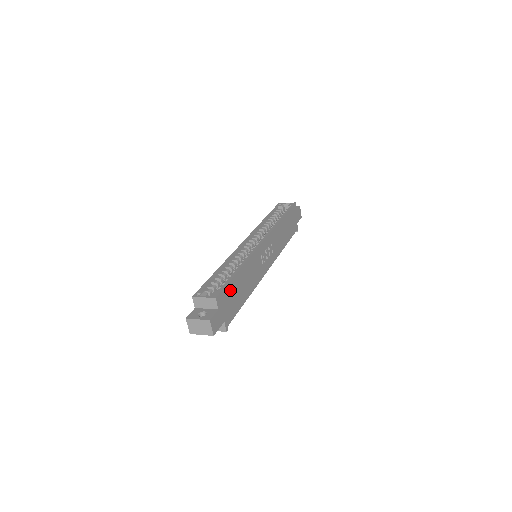
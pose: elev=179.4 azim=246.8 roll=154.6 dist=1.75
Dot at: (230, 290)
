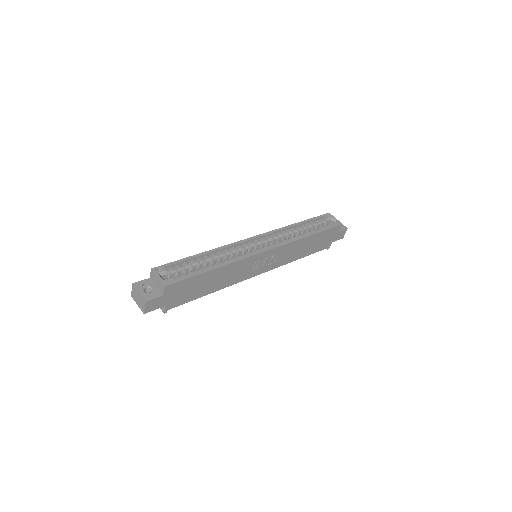
Dot at: (190, 283)
